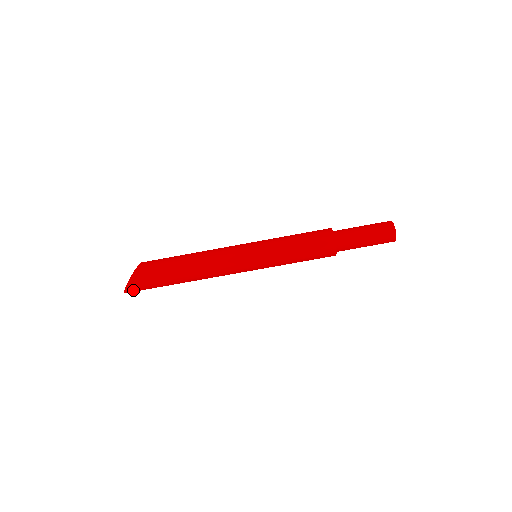
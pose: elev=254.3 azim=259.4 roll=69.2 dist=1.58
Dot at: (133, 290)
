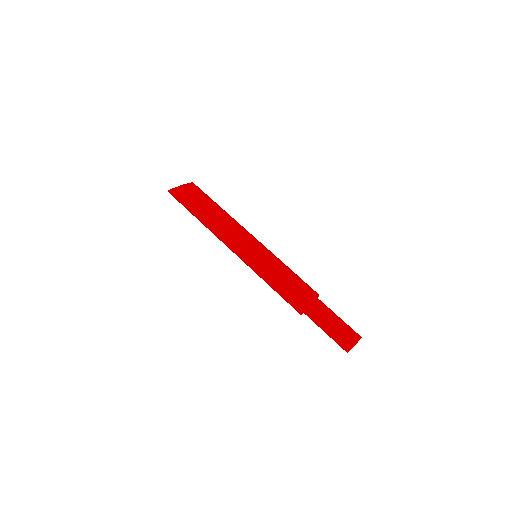
Dot at: (172, 194)
